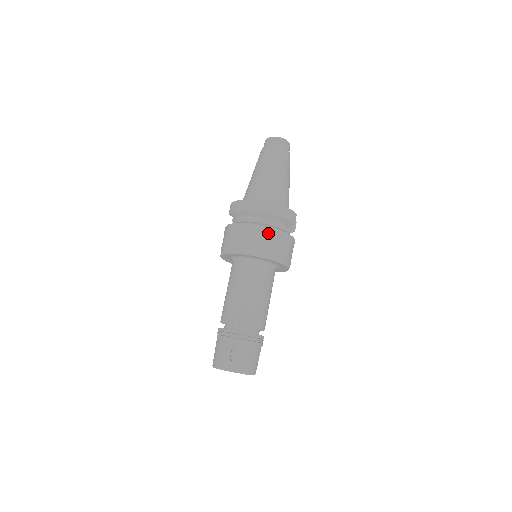
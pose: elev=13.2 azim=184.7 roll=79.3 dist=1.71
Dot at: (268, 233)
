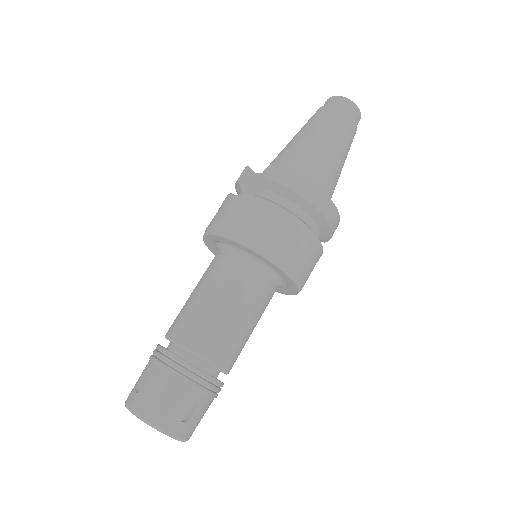
Dot at: (315, 249)
